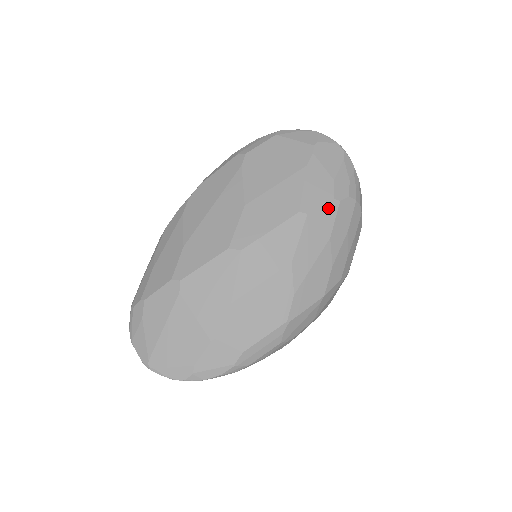
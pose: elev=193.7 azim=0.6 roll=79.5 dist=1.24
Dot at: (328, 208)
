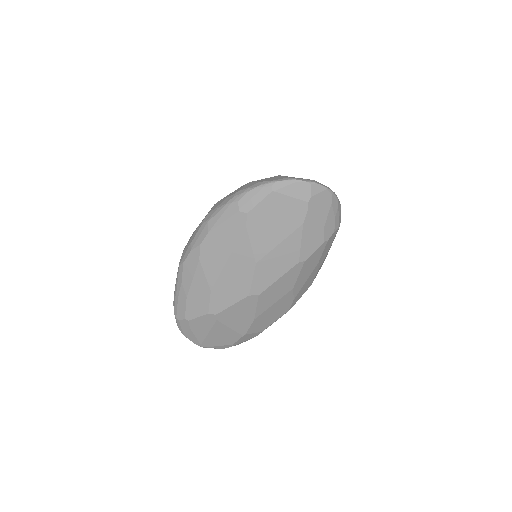
Dot at: (319, 249)
